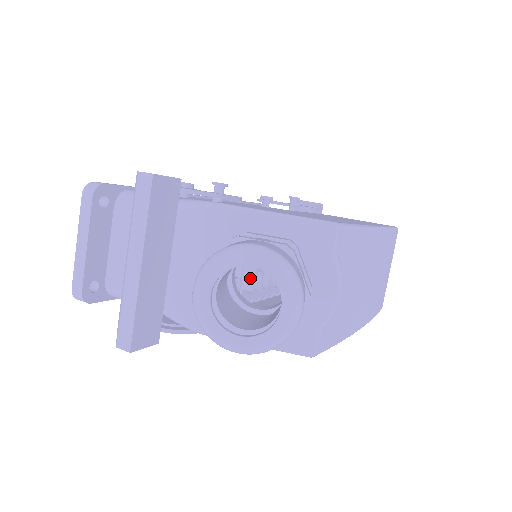
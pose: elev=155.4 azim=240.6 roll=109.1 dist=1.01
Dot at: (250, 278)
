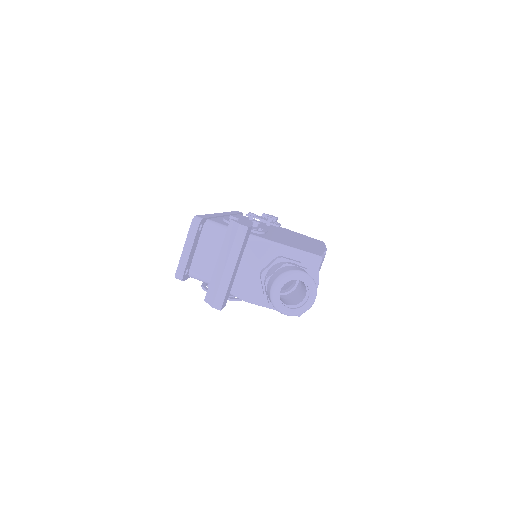
Dot at: occluded
